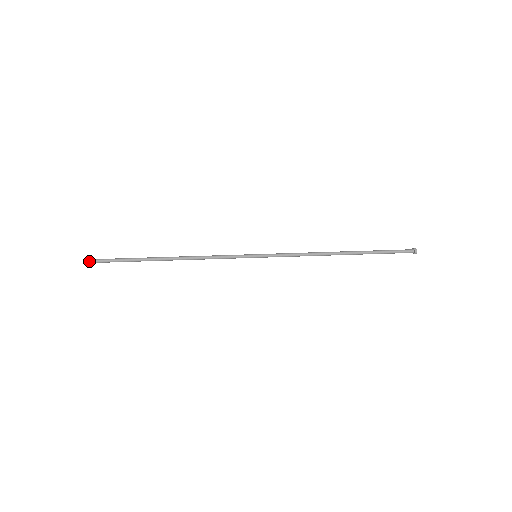
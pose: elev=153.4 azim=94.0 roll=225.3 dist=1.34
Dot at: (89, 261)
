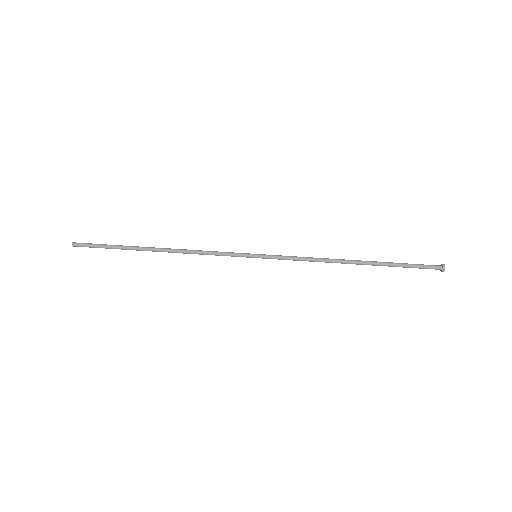
Dot at: (76, 246)
